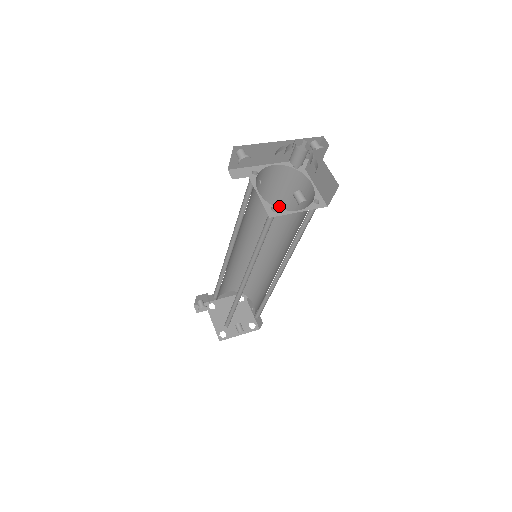
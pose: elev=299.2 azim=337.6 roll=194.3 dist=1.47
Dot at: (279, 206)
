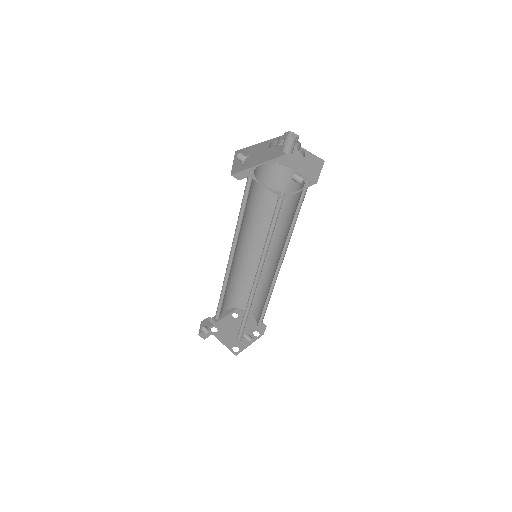
Dot at: (266, 204)
